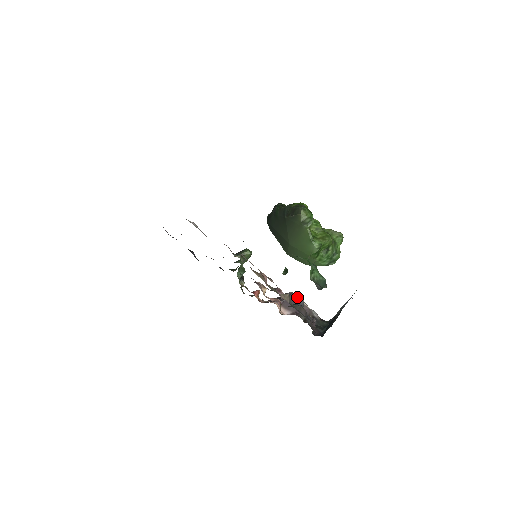
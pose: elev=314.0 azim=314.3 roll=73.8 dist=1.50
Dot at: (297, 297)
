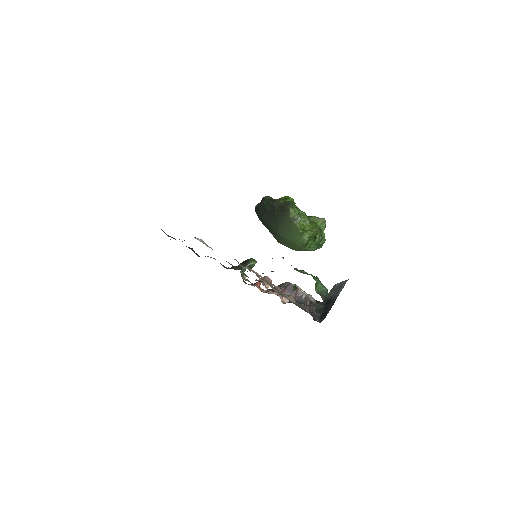
Dot at: occluded
